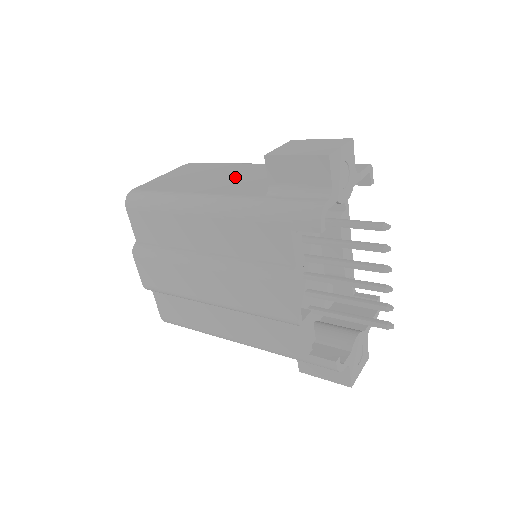
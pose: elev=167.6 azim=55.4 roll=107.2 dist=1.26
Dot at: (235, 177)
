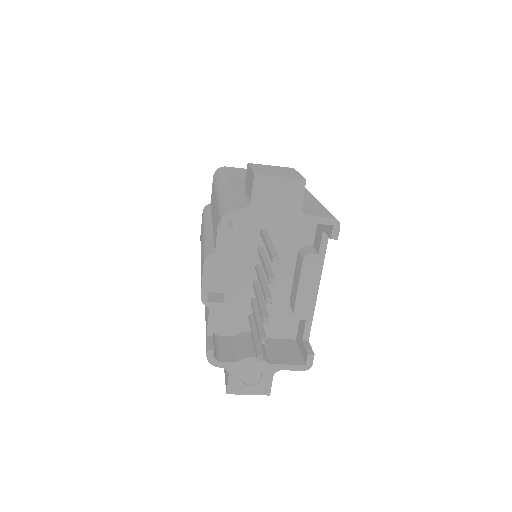
Dot at: occluded
